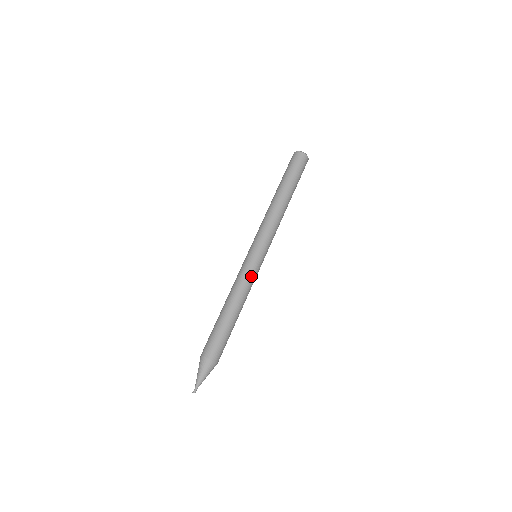
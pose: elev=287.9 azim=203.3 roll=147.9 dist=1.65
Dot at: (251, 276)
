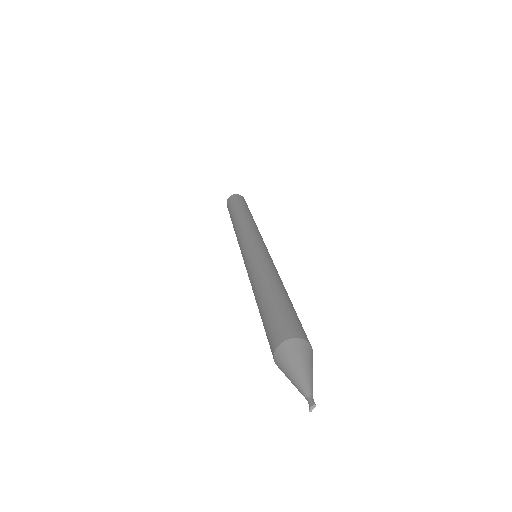
Dot at: (266, 258)
